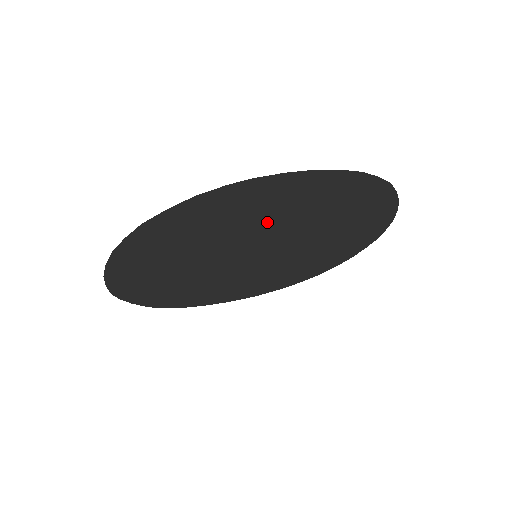
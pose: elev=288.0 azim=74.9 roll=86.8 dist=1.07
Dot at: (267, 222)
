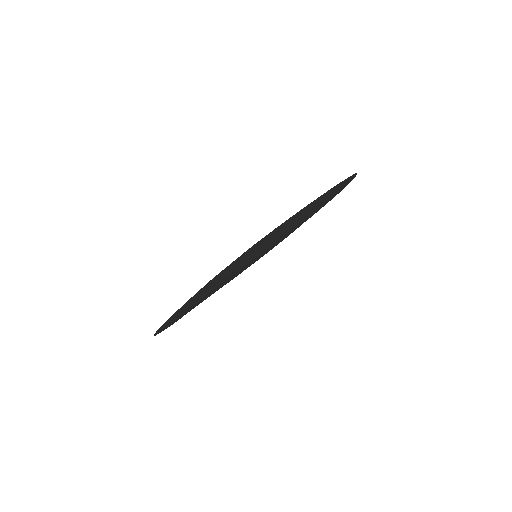
Dot at: (279, 233)
